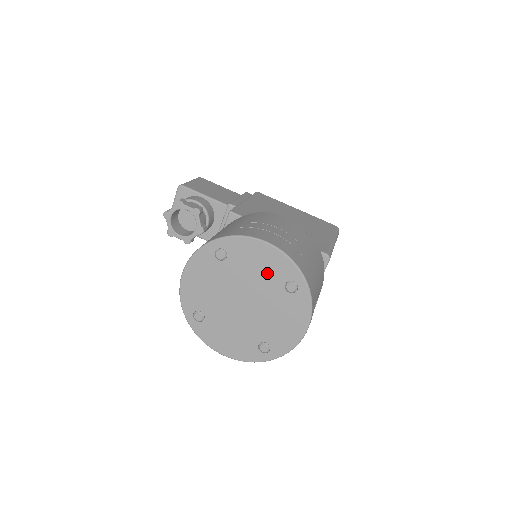
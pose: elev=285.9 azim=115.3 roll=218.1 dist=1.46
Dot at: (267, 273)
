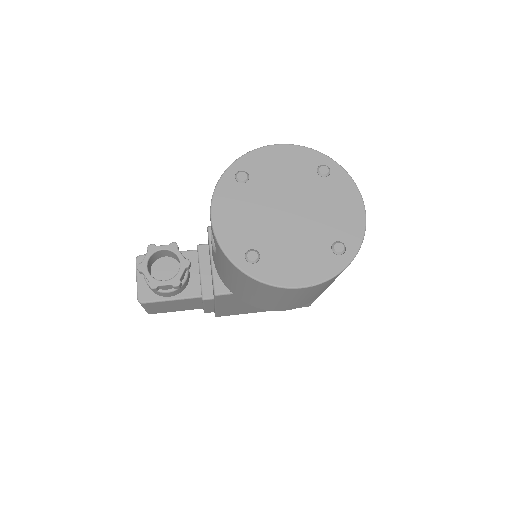
Dot at: (295, 170)
